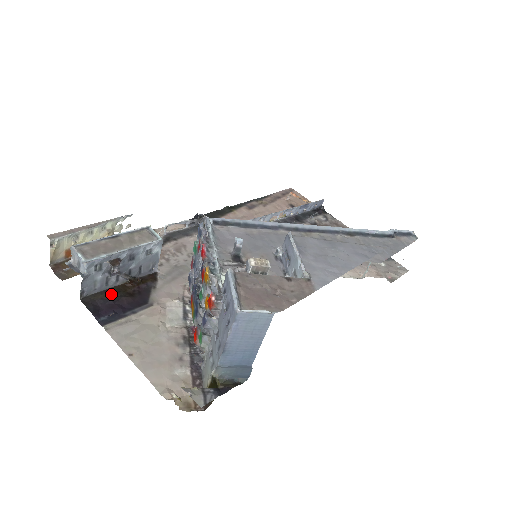
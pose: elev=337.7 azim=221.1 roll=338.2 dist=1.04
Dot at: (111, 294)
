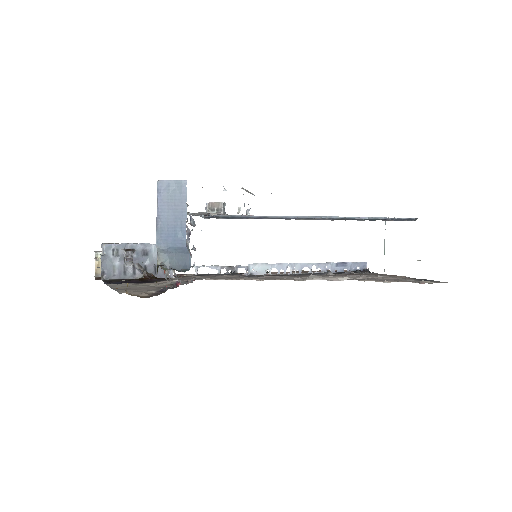
Dot at: (126, 280)
